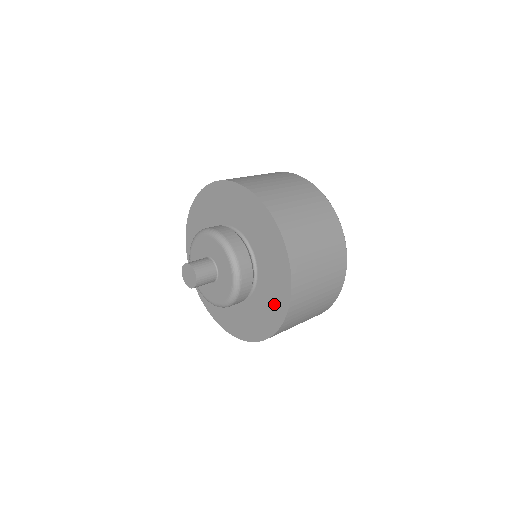
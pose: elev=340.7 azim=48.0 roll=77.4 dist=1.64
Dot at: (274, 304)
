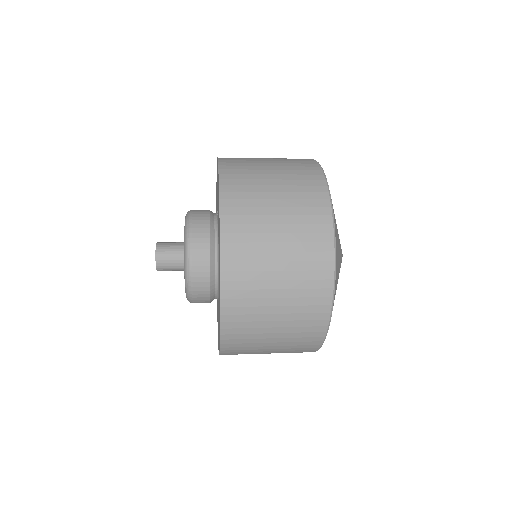
Dot at: occluded
